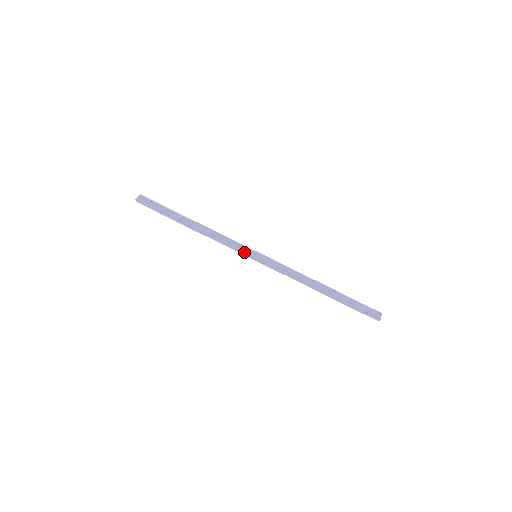
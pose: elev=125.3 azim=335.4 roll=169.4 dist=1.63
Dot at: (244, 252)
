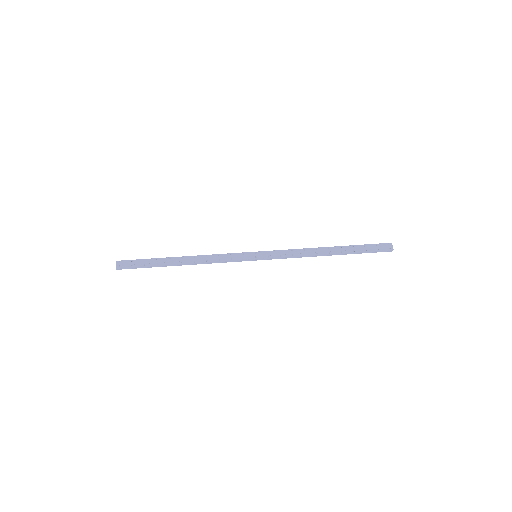
Dot at: (243, 259)
